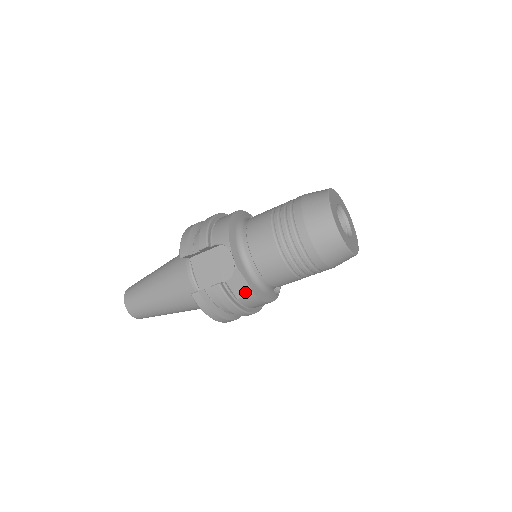
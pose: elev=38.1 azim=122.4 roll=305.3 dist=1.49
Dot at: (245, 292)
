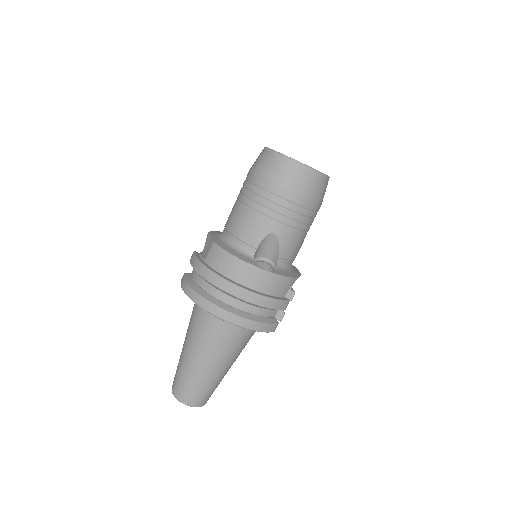
Dot at: (210, 247)
